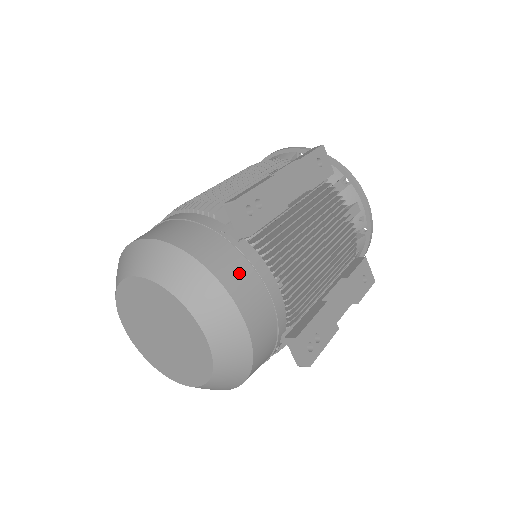
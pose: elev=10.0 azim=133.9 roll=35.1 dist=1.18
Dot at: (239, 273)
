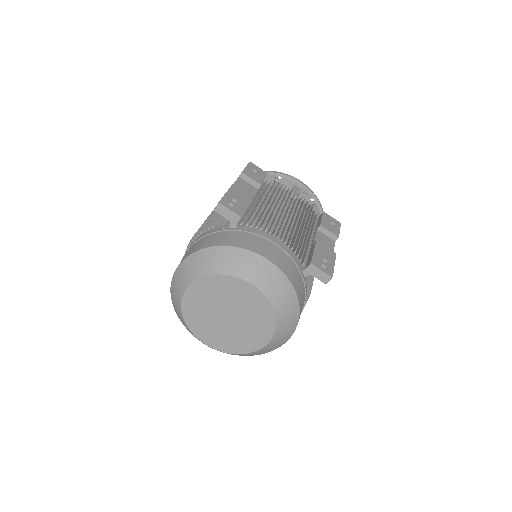
Dot at: (249, 240)
